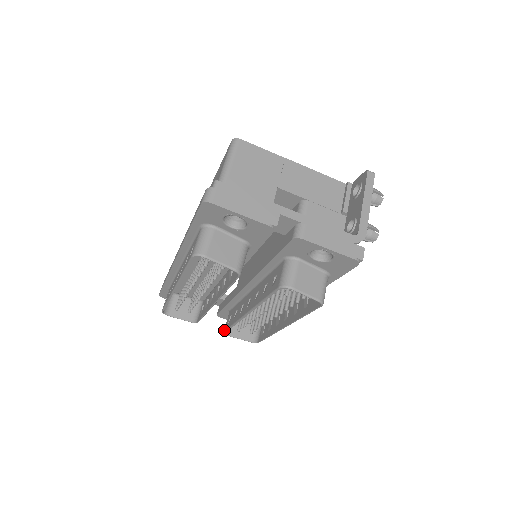
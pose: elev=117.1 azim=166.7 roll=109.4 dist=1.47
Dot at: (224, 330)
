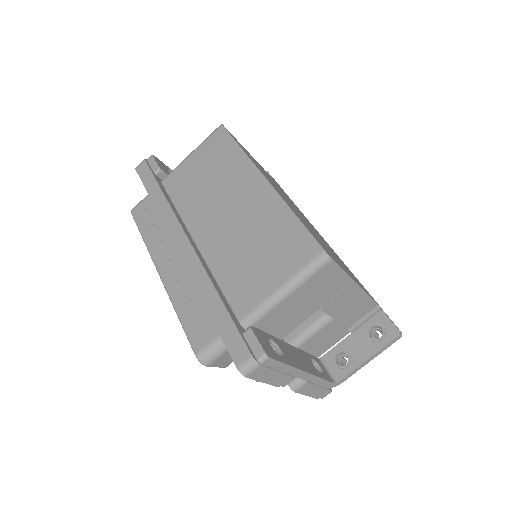
Dot at: occluded
